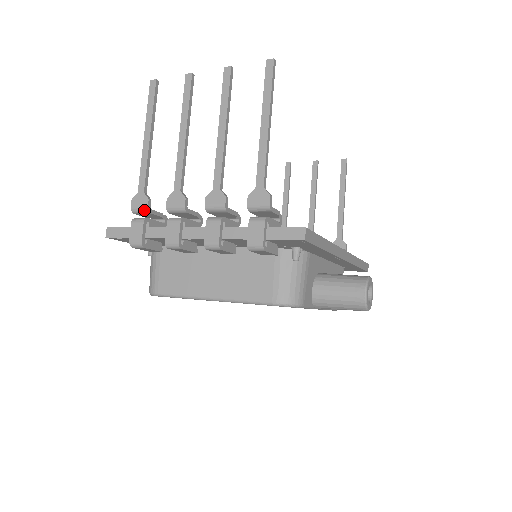
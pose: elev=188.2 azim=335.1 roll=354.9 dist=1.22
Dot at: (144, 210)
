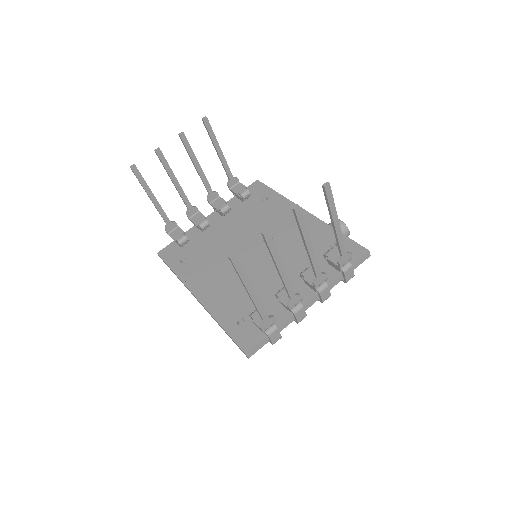
Dot at: (273, 324)
